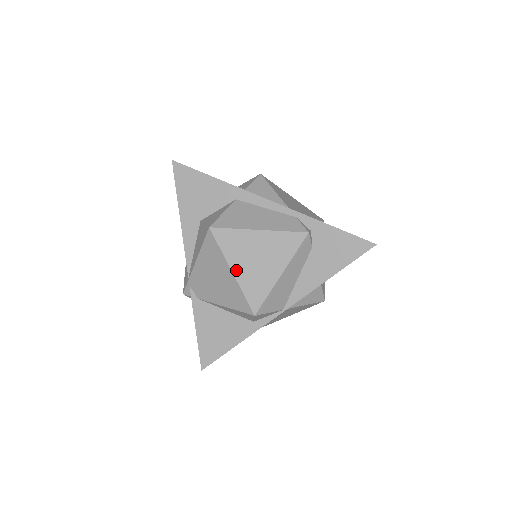
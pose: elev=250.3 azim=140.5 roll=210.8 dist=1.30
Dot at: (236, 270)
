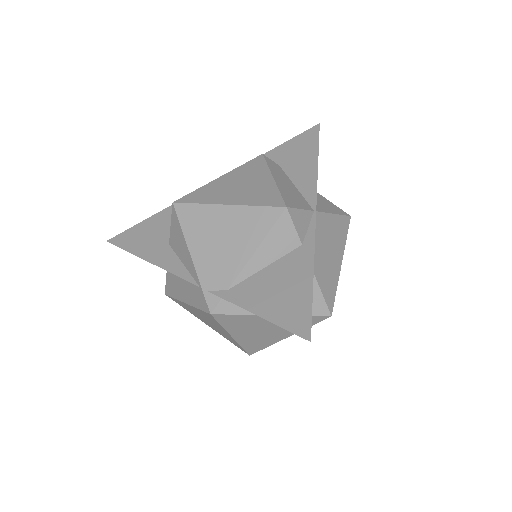
Dot at: (229, 202)
